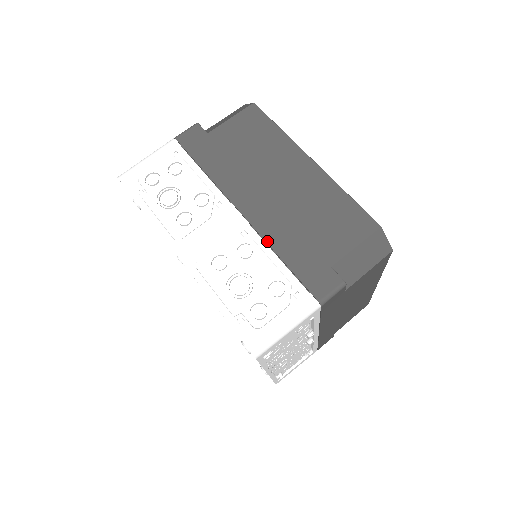
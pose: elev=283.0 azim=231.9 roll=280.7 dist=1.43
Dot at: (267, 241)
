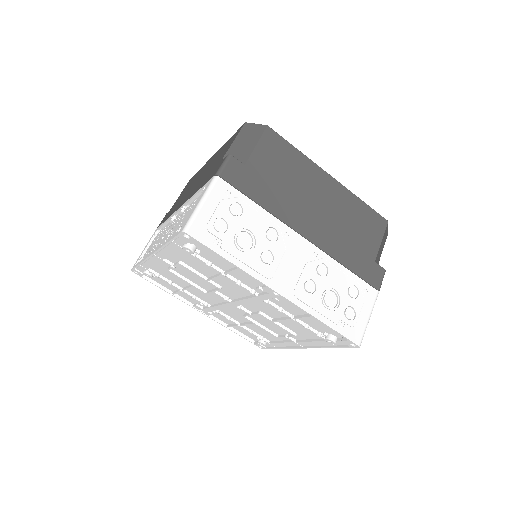
Dot at: (332, 256)
